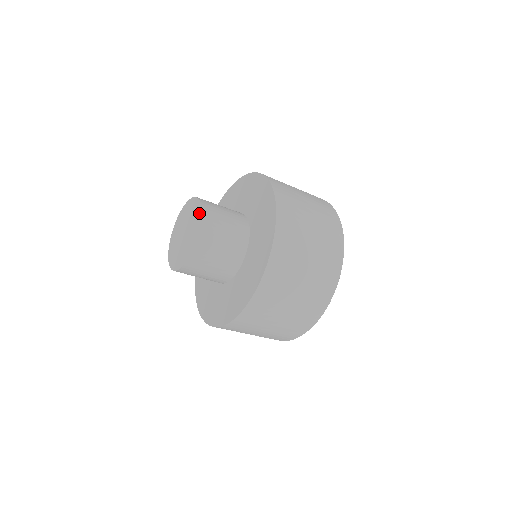
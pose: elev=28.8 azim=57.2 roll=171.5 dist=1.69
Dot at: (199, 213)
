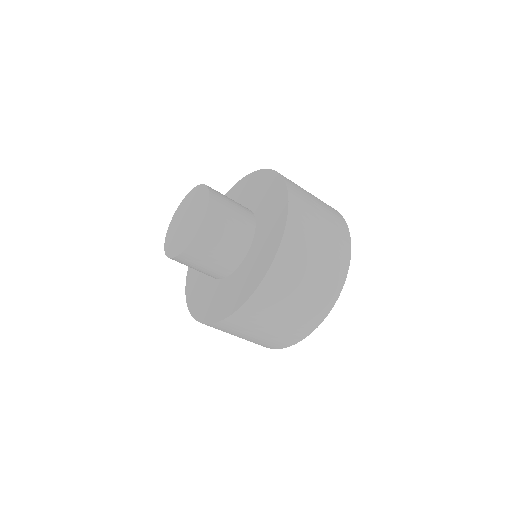
Dot at: (205, 190)
